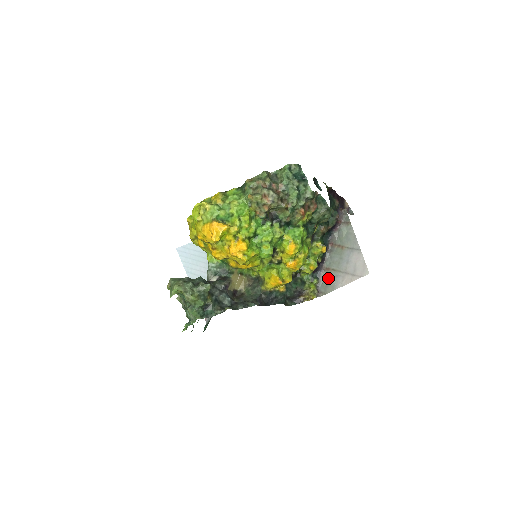
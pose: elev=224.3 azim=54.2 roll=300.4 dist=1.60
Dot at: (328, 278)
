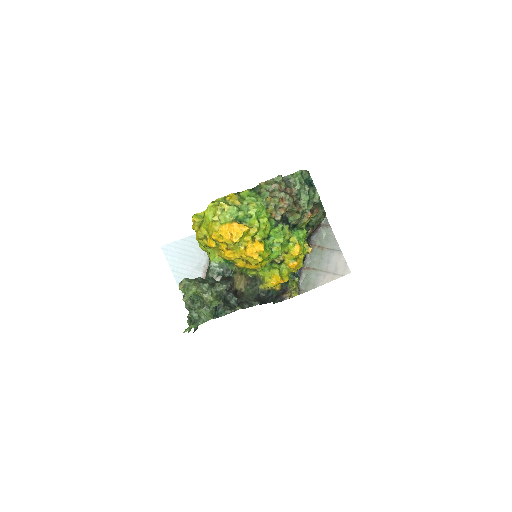
Dot at: (309, 277)
